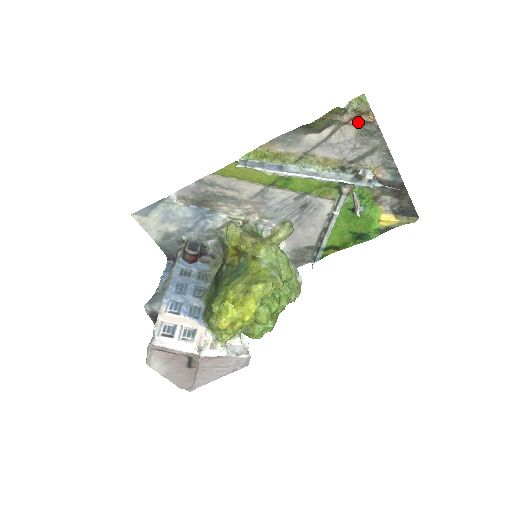
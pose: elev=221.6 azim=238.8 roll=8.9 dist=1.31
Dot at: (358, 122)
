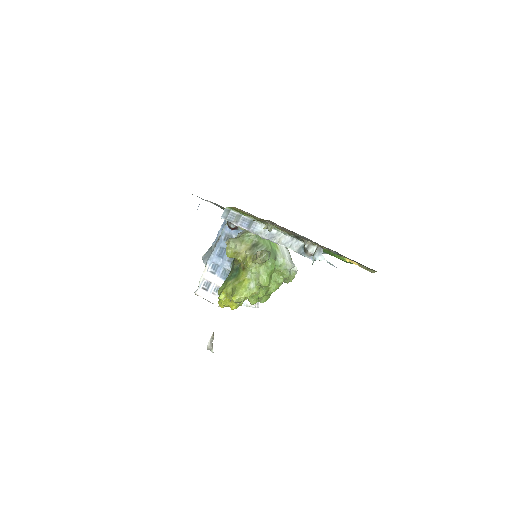
Dot at: occluded
